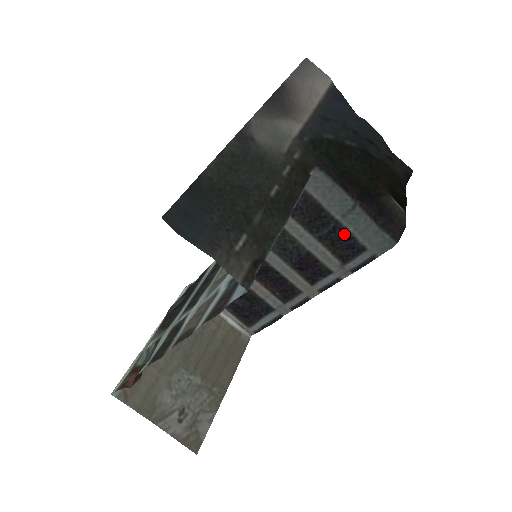
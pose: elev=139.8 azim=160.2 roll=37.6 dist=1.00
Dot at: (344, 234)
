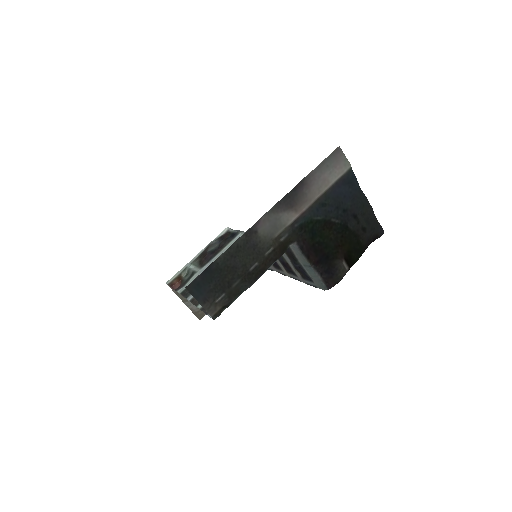
Dot at: (304, 271)
